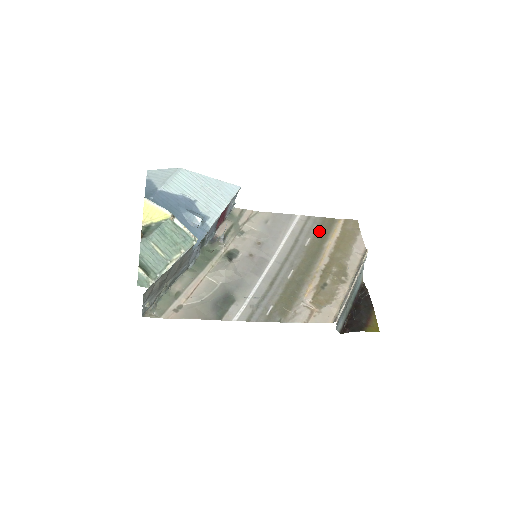
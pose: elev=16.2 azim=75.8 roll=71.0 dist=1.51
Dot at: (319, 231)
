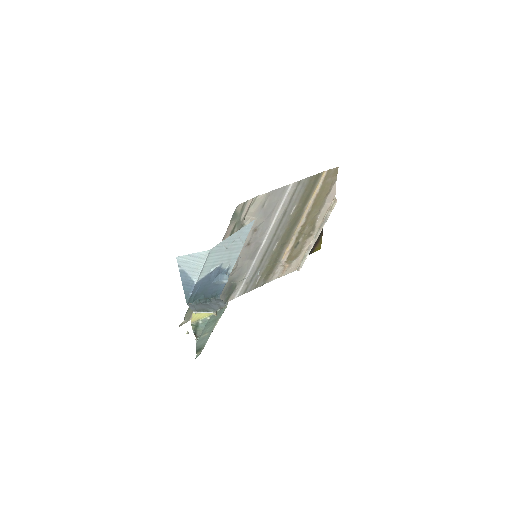
Dot at: (304, 194)
